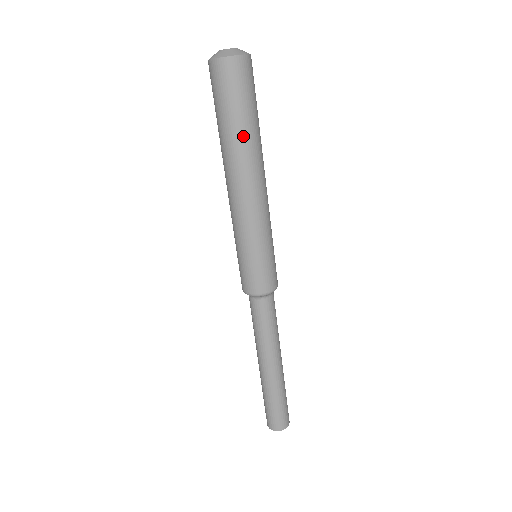
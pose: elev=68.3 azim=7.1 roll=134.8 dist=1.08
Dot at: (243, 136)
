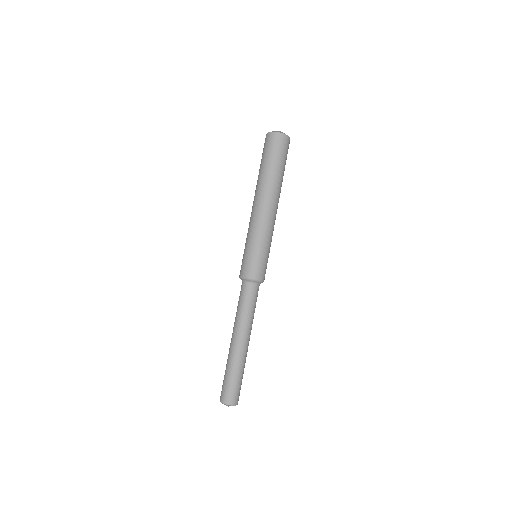
Dot at: (277, 176)
